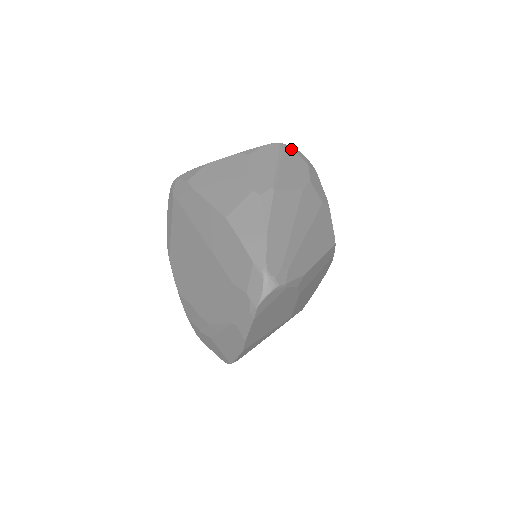
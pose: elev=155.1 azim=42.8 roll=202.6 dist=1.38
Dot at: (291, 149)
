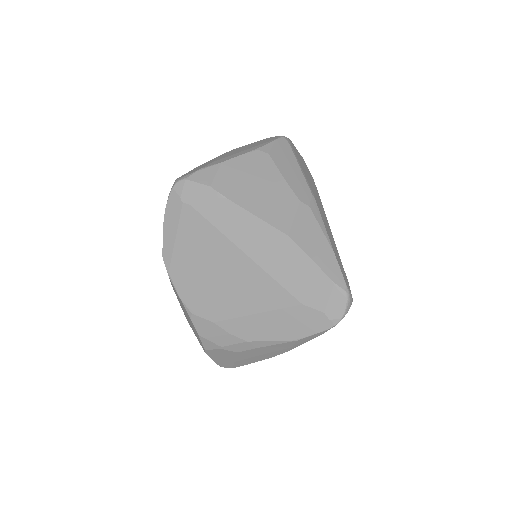
Dot at: (292, 143)
